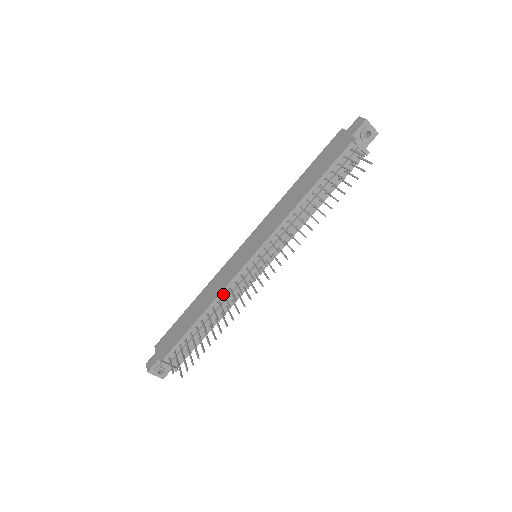
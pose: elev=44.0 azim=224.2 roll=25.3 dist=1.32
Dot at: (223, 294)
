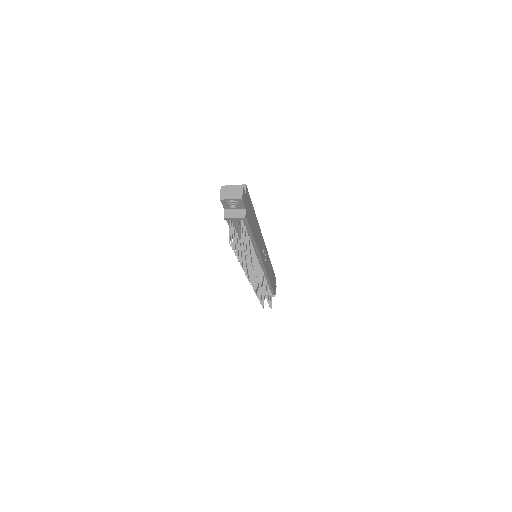
Dot at: occluded
